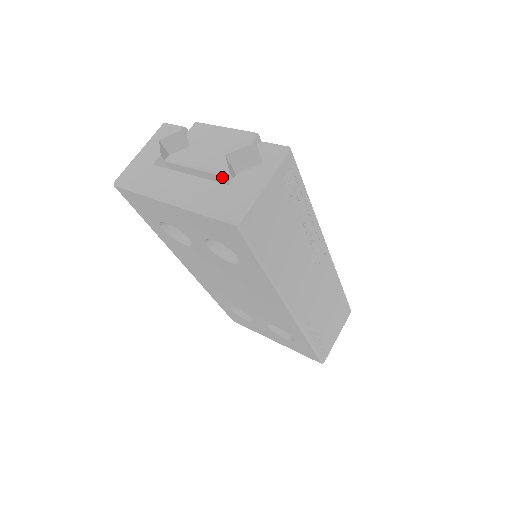
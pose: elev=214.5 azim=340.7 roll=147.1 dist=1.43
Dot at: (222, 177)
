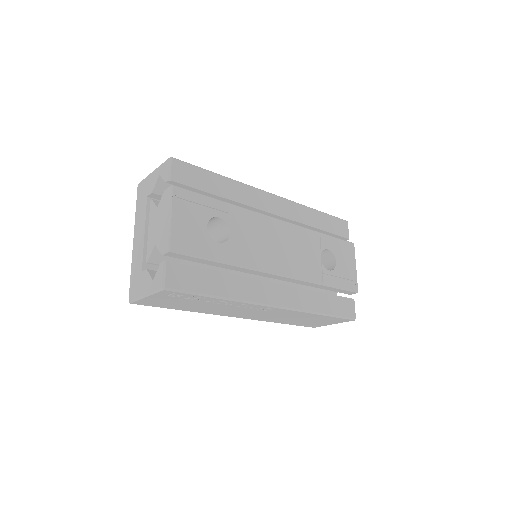
Dot at: occluded
